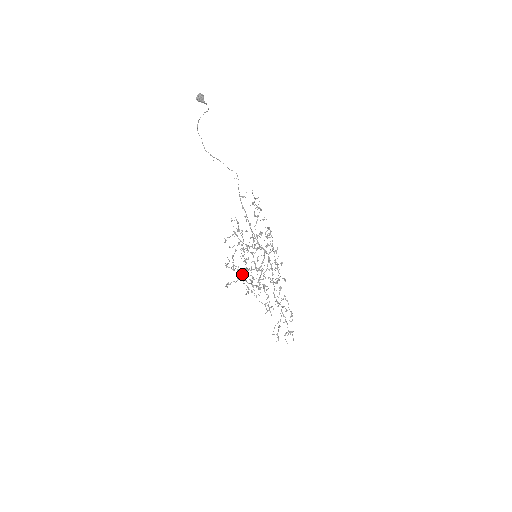
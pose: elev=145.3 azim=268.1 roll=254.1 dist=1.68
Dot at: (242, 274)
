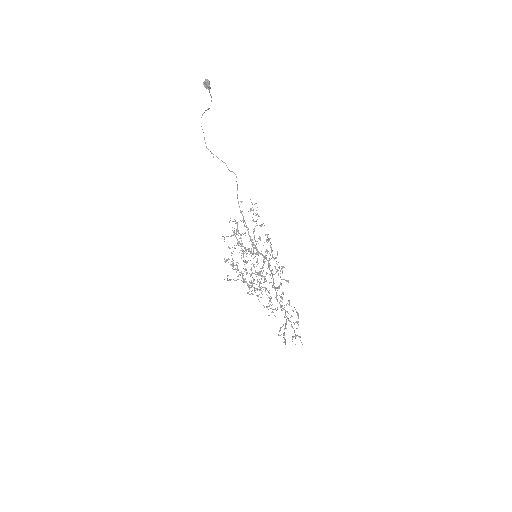
Dot at: (242, 273)
